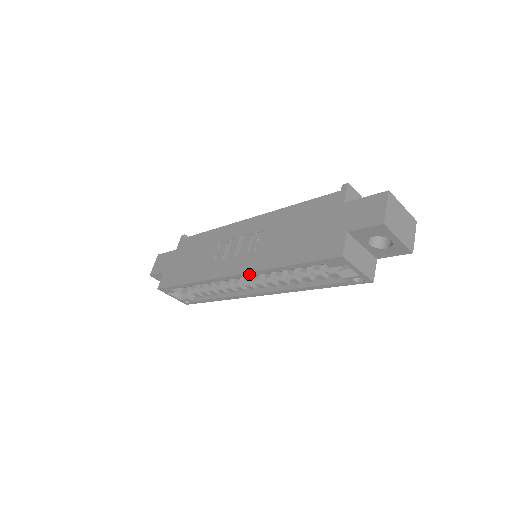
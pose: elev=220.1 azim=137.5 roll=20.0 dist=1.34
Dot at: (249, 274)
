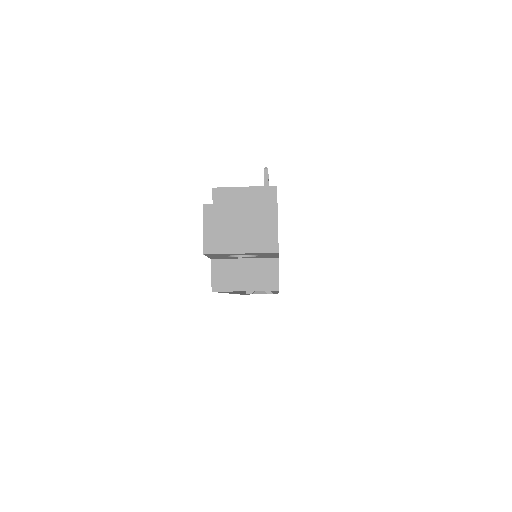
Dot at: (231, 293)
